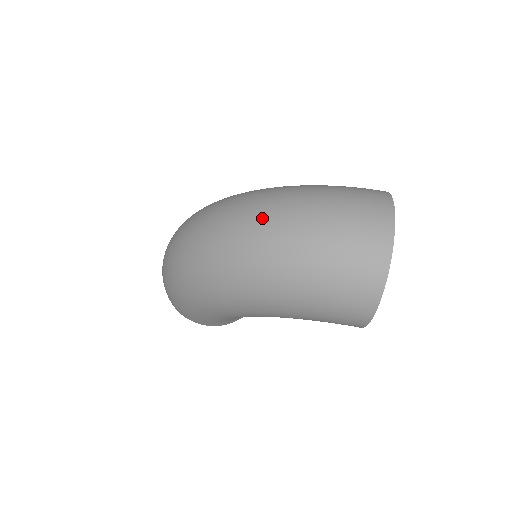
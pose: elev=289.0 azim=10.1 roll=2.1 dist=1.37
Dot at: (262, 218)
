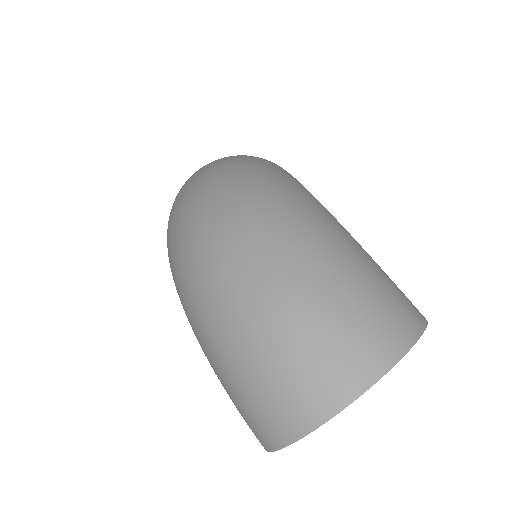
Dot at: (234, 242)
